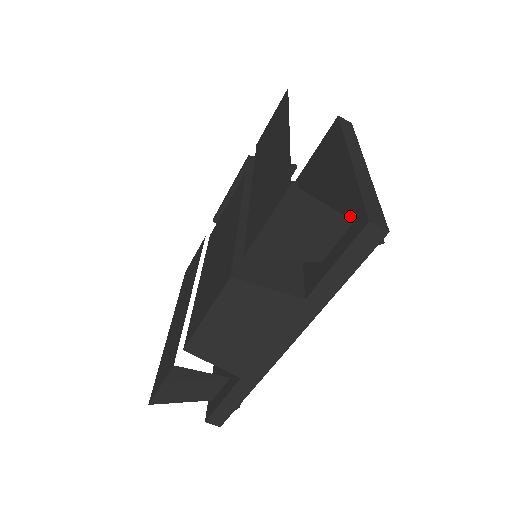
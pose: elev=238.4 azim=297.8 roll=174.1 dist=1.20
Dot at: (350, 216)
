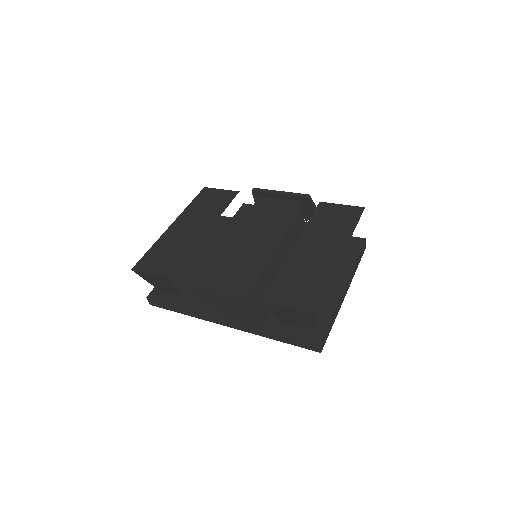
Dot at: (316, 324)
